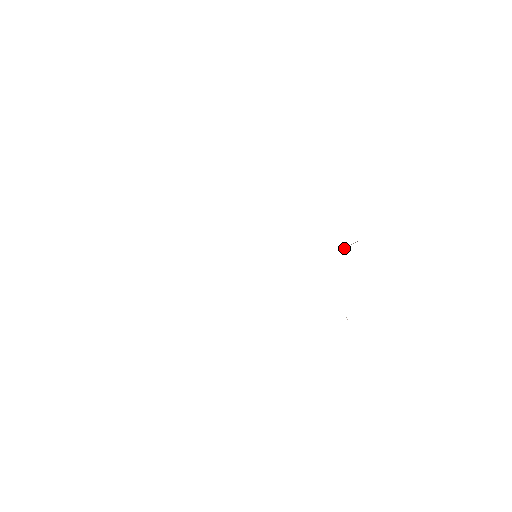
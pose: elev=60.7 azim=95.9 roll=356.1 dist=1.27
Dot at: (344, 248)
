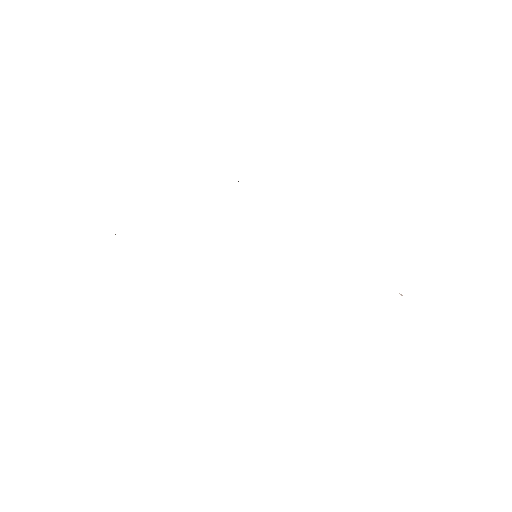
Dot at: occluded
